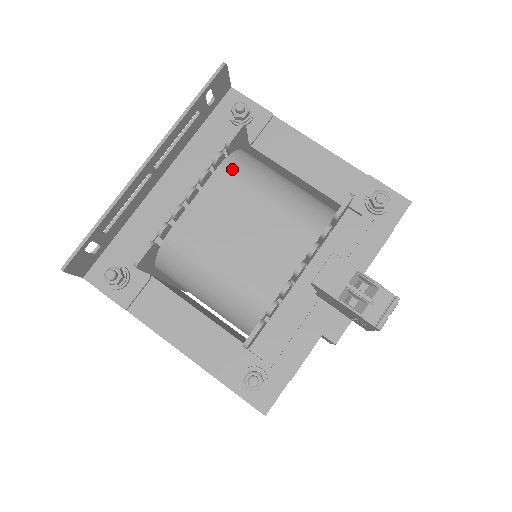
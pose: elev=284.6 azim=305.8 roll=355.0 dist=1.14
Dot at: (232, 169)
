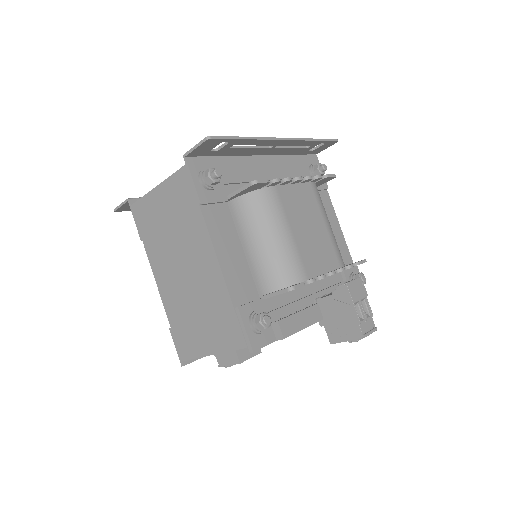
Dot at: (316, 191)
